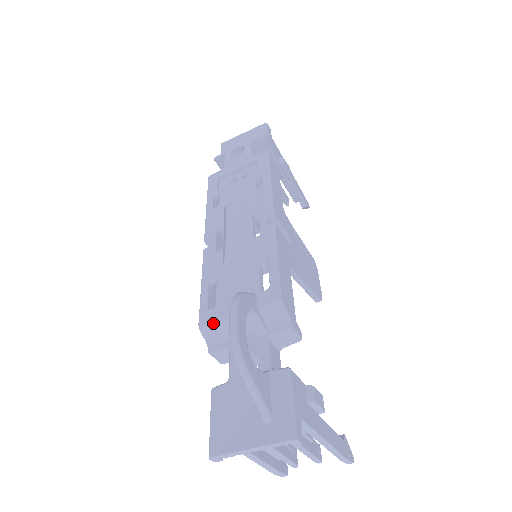
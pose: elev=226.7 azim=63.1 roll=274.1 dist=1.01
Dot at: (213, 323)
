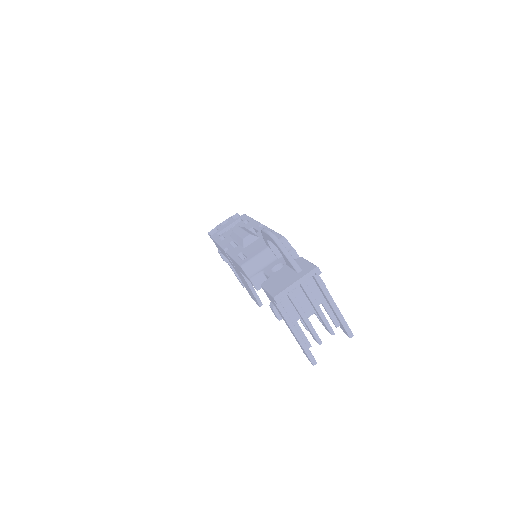
Dot at: (250, 261)
